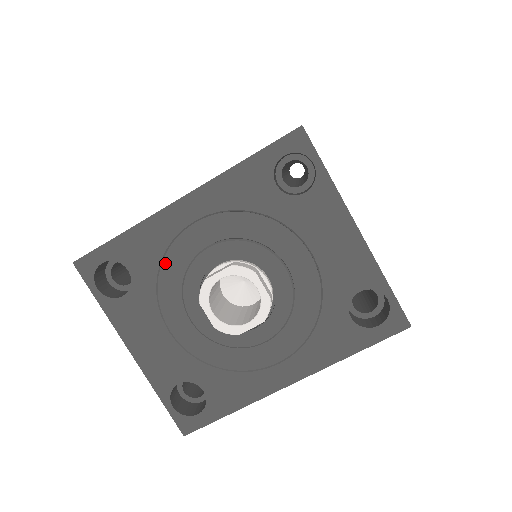
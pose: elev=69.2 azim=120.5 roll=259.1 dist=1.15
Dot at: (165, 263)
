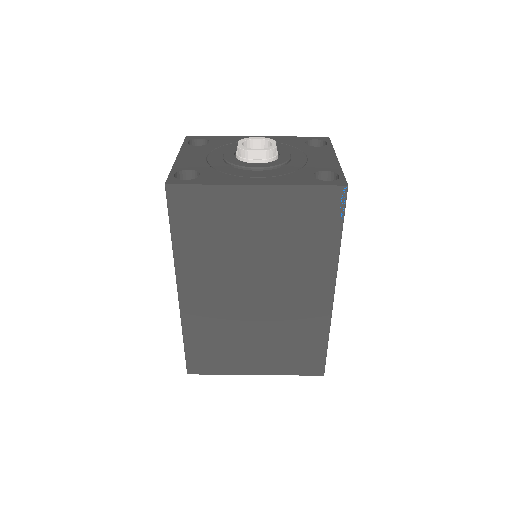
Dot at: (230, 145)
